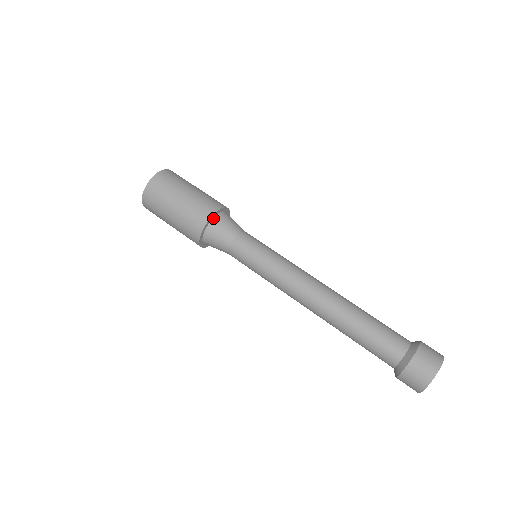
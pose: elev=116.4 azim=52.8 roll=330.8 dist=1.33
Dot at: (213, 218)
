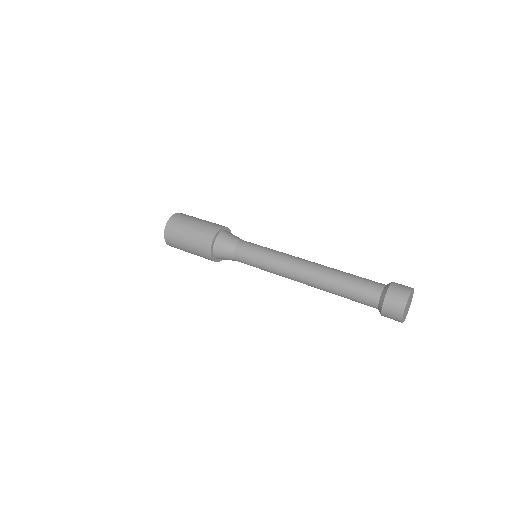
Dot at: (214, 242)
